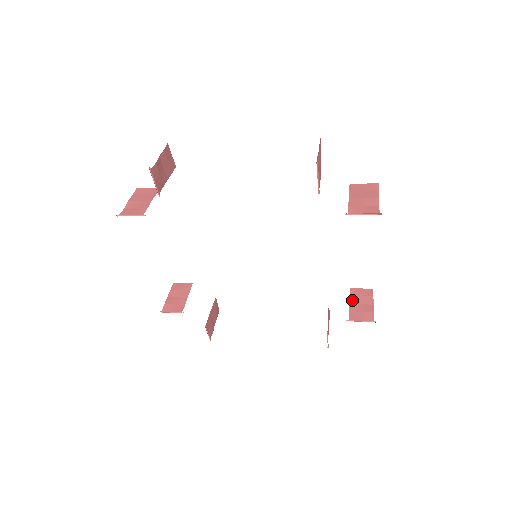
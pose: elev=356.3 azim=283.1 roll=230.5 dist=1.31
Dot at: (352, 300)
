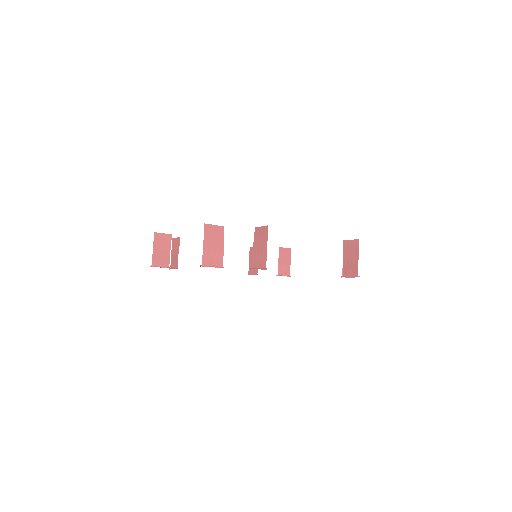
Dot at: (280, 258)
